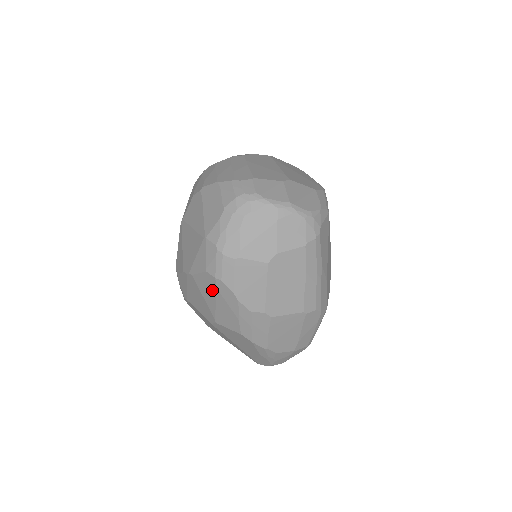
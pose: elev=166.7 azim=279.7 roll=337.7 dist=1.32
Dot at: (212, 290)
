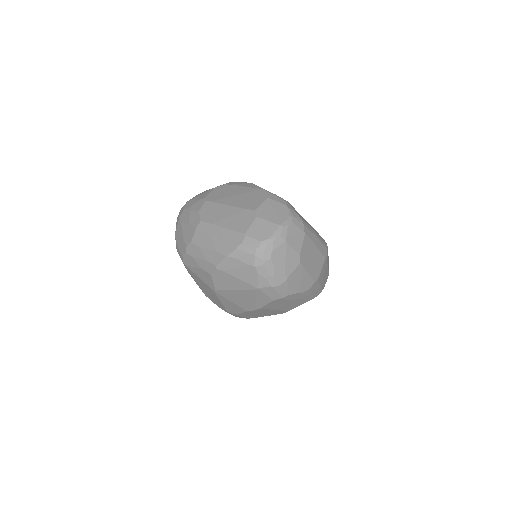
Dot at: (281, 303)
